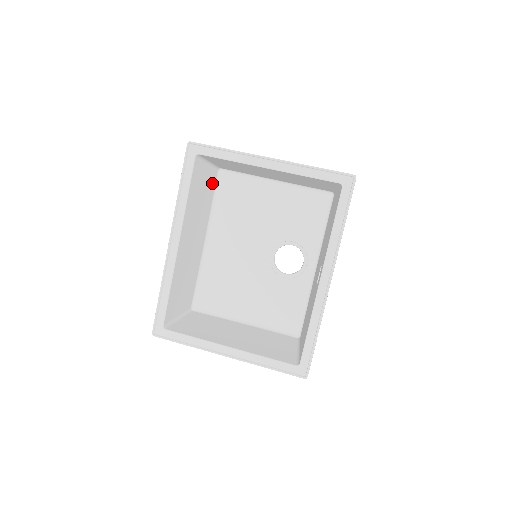
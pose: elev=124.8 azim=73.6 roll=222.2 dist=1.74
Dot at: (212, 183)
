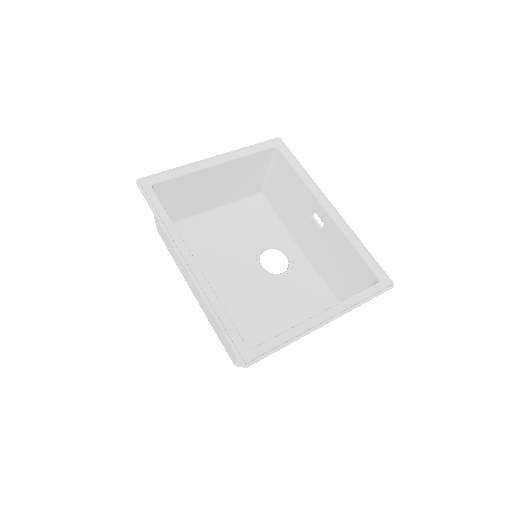
Dot at: occluded
